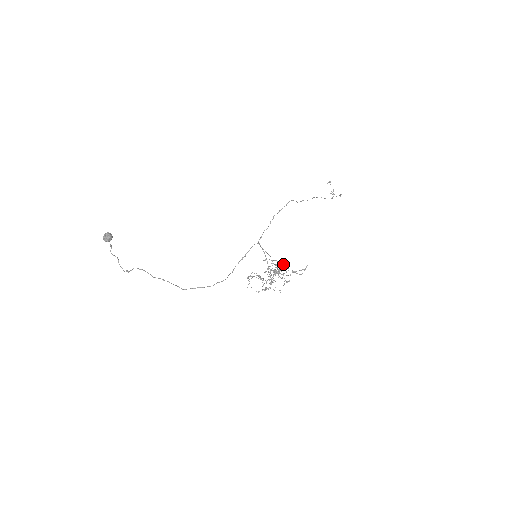
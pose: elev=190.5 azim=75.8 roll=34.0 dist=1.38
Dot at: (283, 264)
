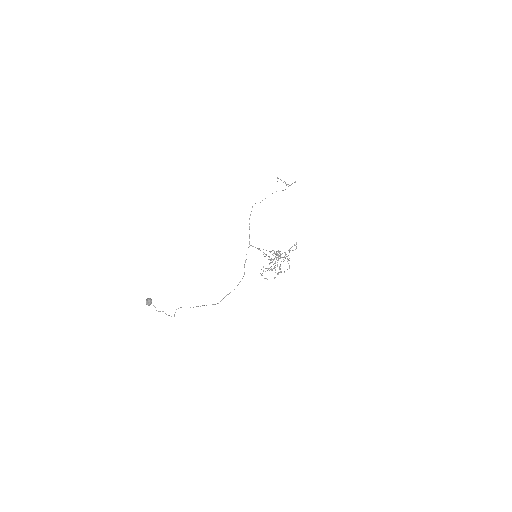
Dot at: occluded
